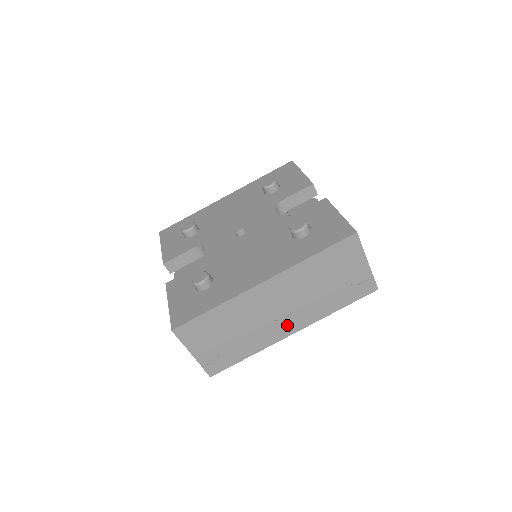
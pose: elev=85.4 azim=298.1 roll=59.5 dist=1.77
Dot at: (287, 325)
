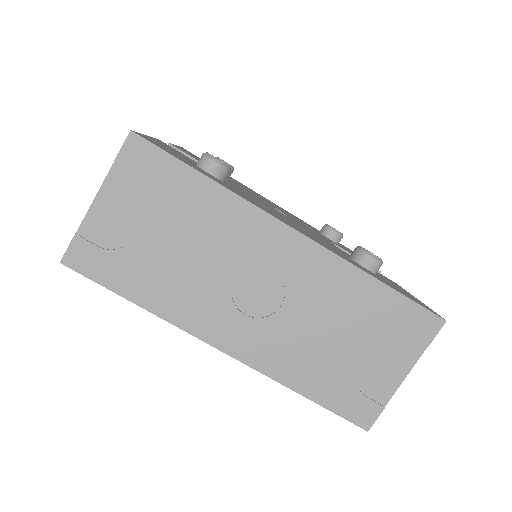
Dot at: (233, 328)
